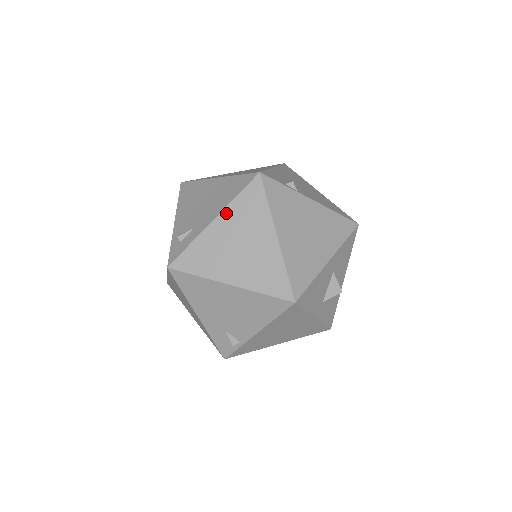
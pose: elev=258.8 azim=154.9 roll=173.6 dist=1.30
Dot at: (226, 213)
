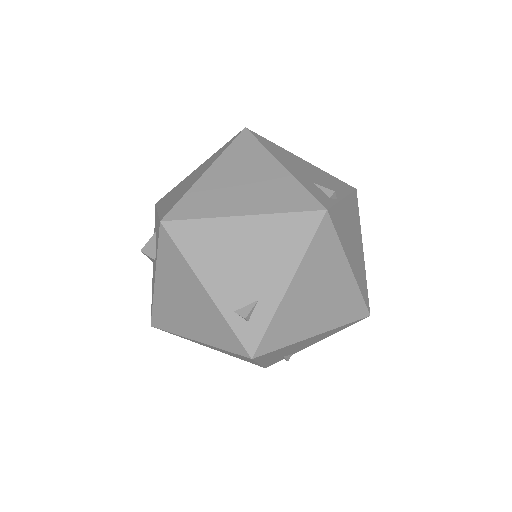
Dot at: (301, 271)
